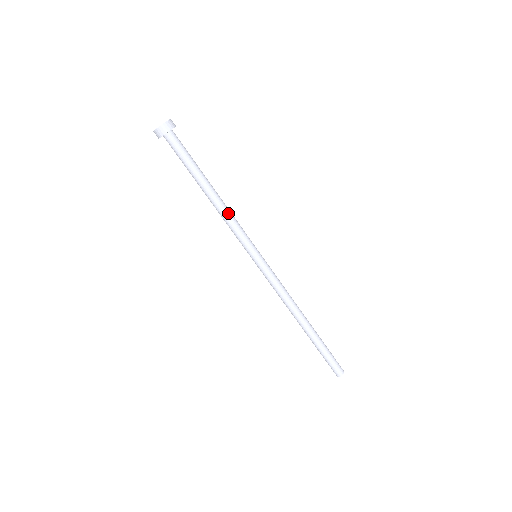
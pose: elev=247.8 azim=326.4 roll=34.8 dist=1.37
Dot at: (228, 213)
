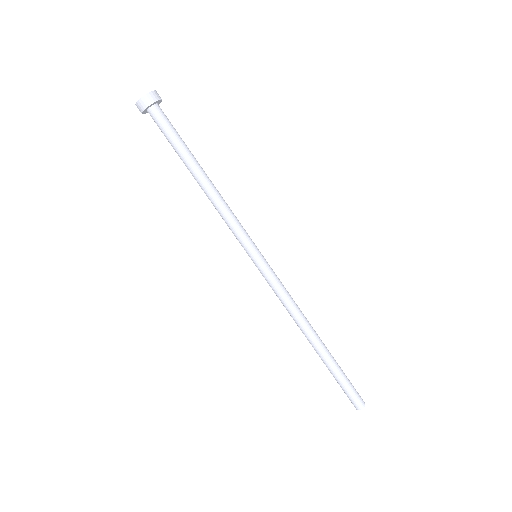
Dot at: (220, 204)
